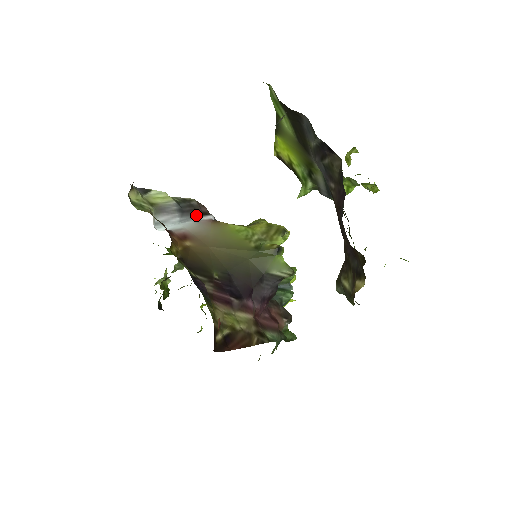
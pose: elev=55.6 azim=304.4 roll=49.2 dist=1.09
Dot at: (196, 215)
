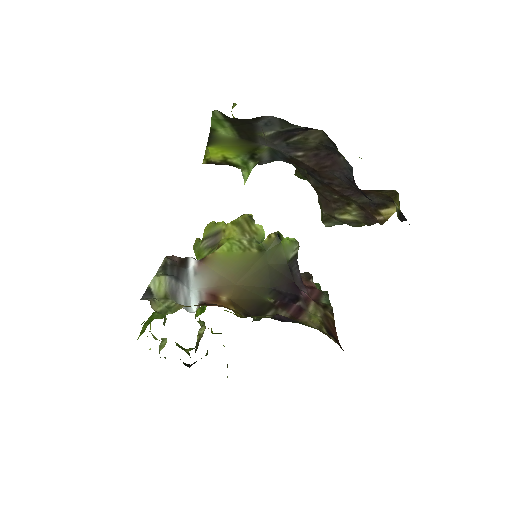
Dot at: (184, 270)
